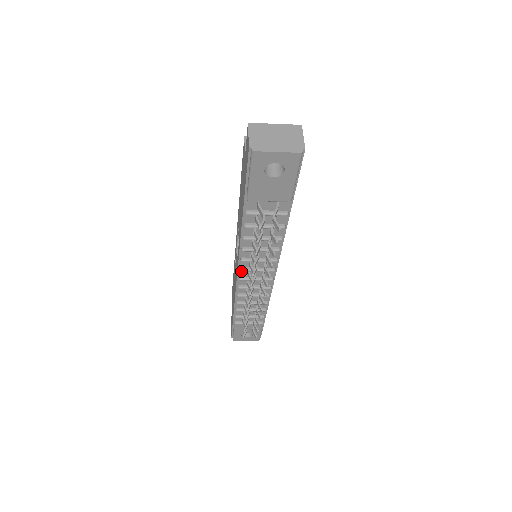
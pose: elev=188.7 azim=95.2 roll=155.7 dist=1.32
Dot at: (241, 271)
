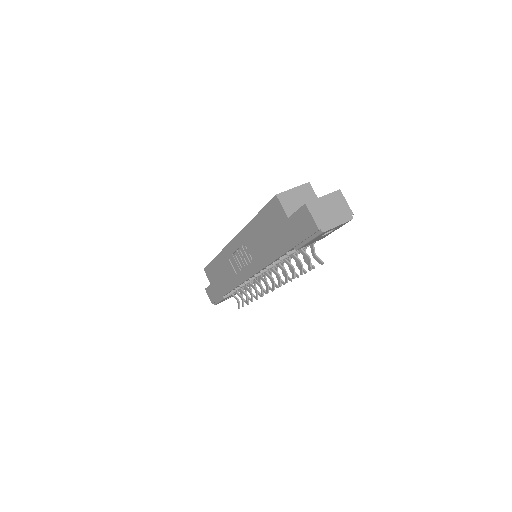
Dot at: (256, 277)
